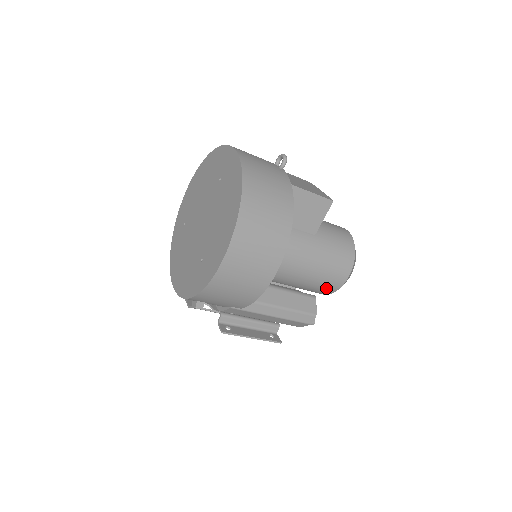
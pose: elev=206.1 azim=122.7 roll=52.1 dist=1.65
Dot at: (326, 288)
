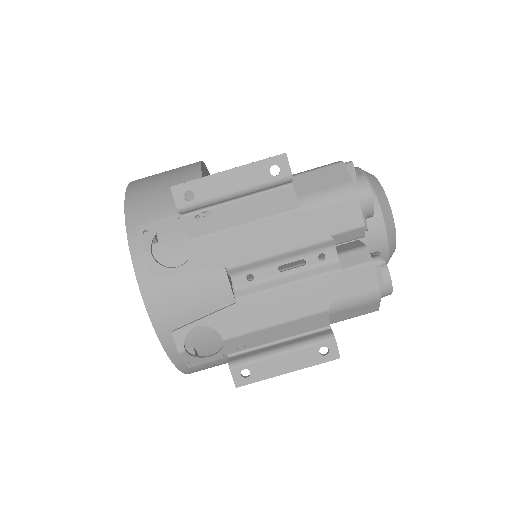
Dot at: occluded
